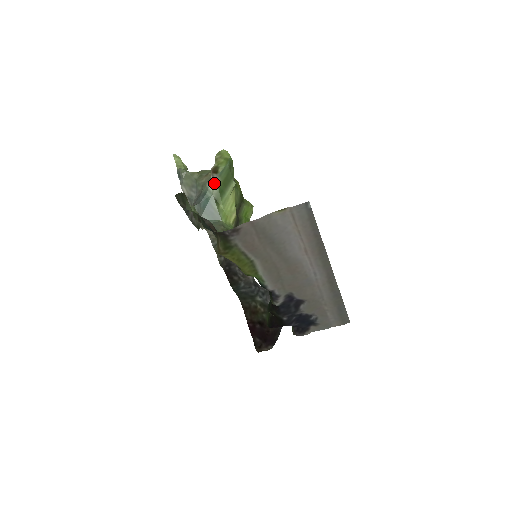
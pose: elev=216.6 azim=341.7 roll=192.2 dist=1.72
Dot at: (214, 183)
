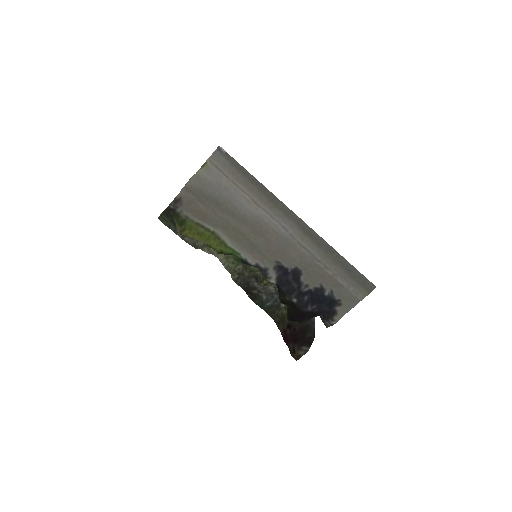
Dot at: occluded
